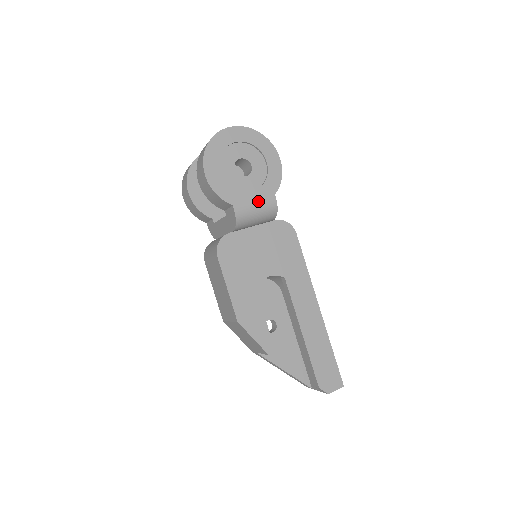
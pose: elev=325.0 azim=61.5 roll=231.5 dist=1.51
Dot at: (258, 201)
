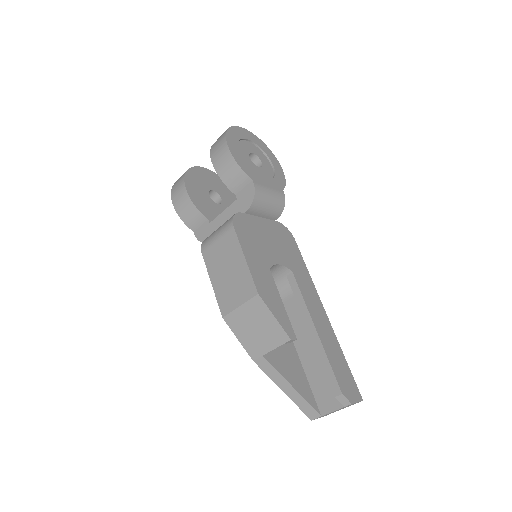
Dot at: (271, 188)
